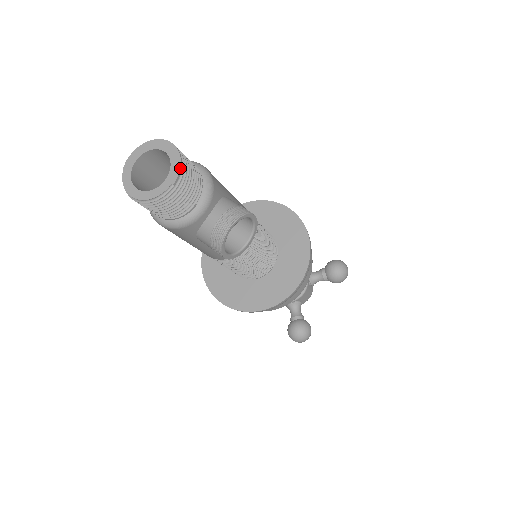
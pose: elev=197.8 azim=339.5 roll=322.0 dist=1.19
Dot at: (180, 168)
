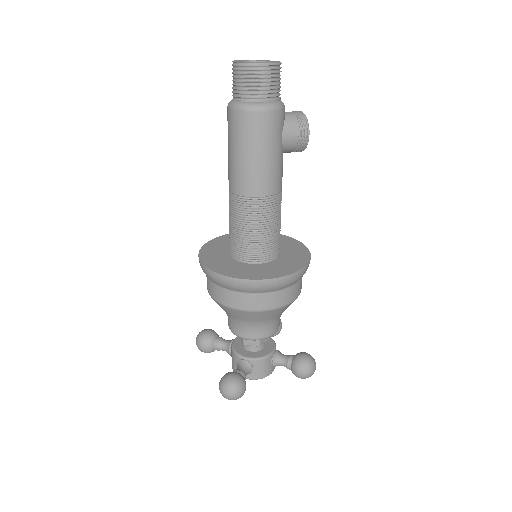
Dot at: occluded
